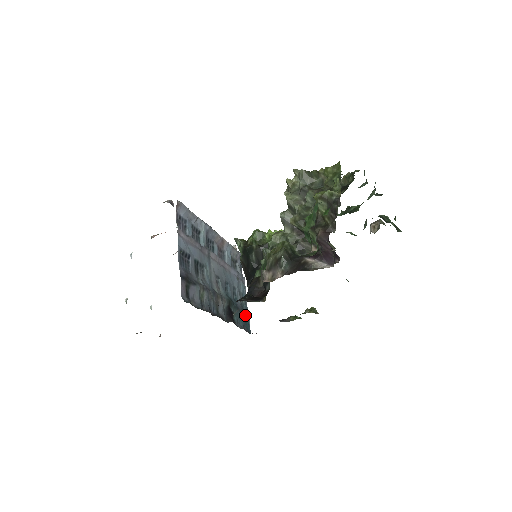
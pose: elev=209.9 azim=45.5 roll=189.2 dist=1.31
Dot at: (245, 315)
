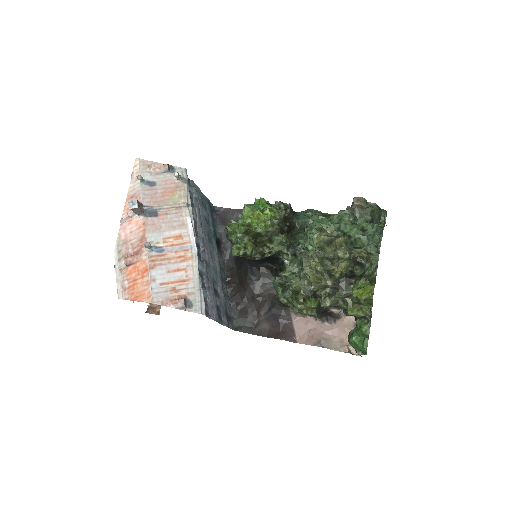
Dot at: (211, 210)
